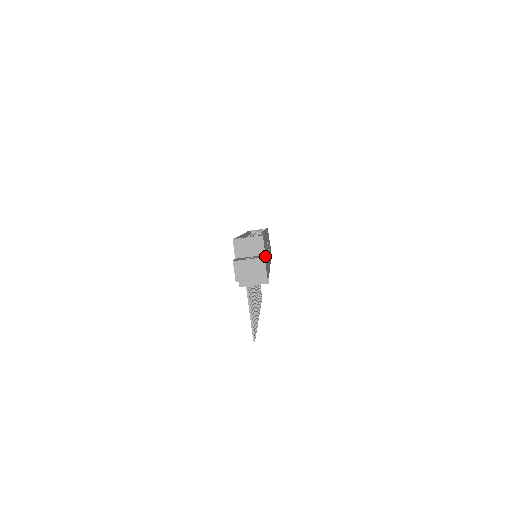
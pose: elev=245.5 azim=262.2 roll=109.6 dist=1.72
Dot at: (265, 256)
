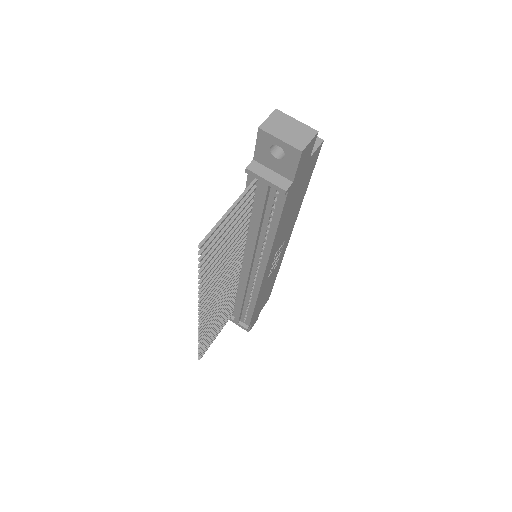
Dot at: (309, 157)
